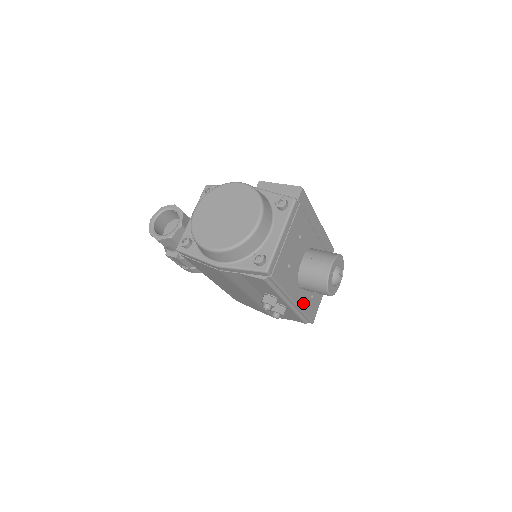
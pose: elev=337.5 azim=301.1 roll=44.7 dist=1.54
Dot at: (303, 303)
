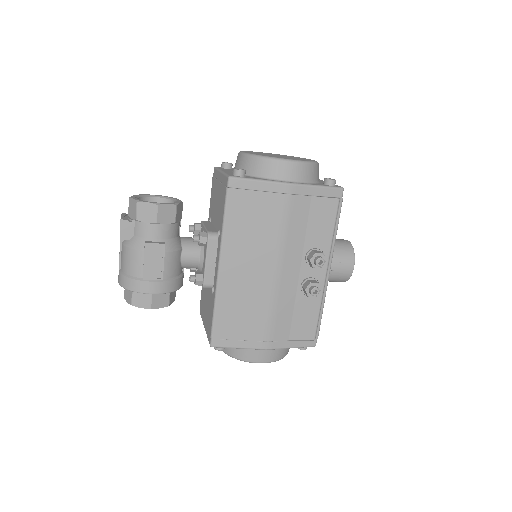
Dot at: occluded
